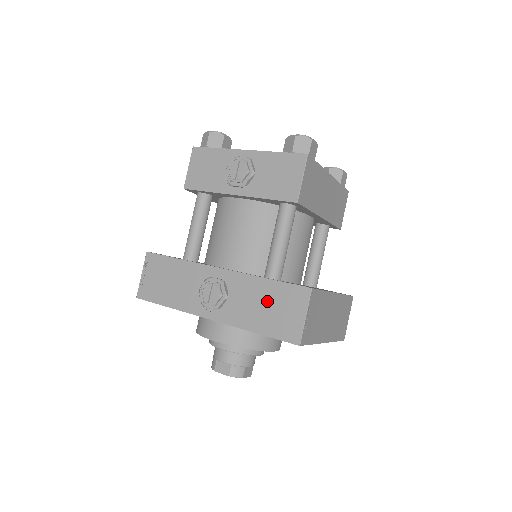
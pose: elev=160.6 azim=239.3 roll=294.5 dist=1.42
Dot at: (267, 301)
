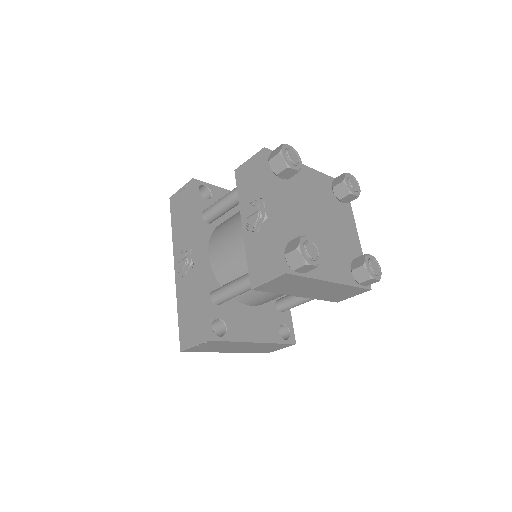
Dot at: (193, 309)
